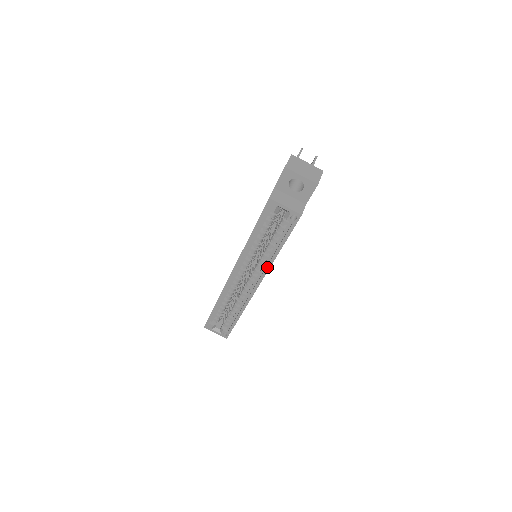
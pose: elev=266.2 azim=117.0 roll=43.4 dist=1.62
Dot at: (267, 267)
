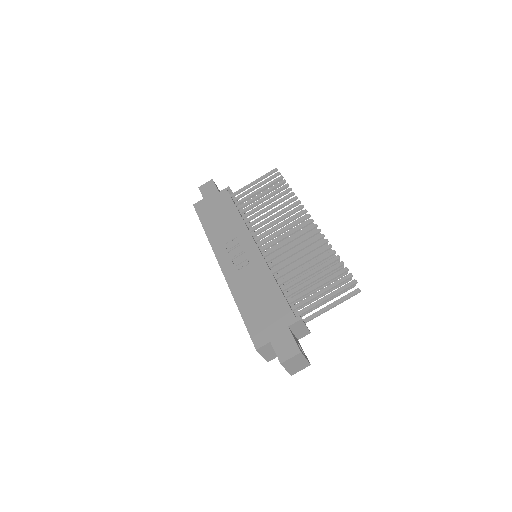
Dot at: occluded
